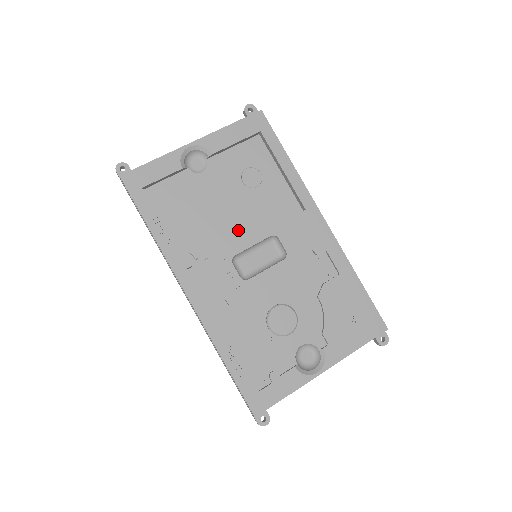
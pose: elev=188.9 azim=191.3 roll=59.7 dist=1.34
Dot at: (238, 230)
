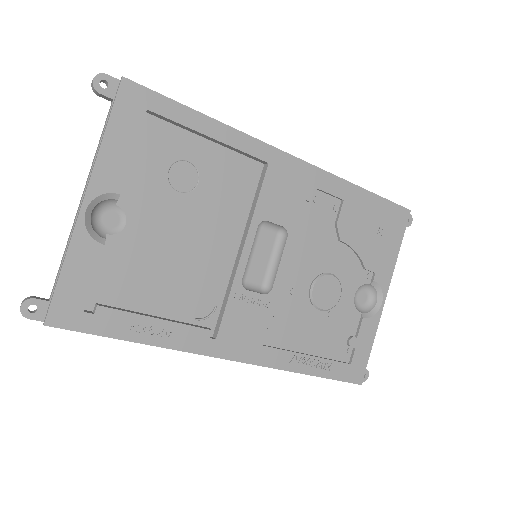
Dot at: (219, 249)
